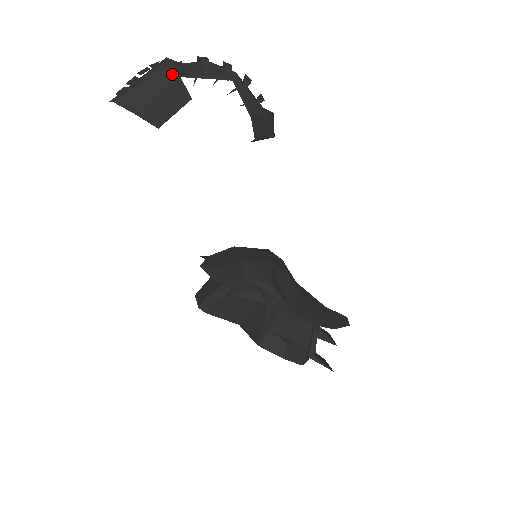
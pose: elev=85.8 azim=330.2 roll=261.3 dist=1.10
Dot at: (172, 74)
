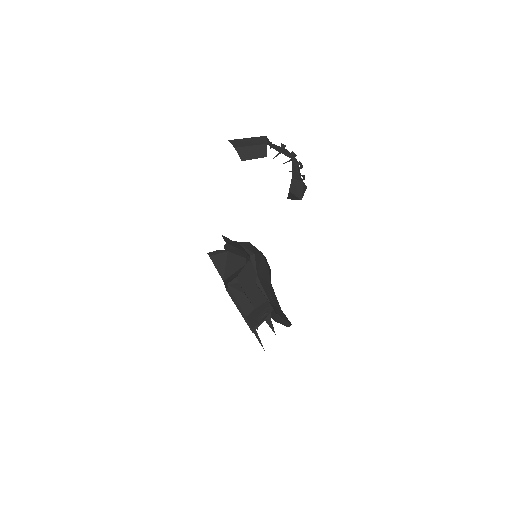
Dot at: (263, 141)
